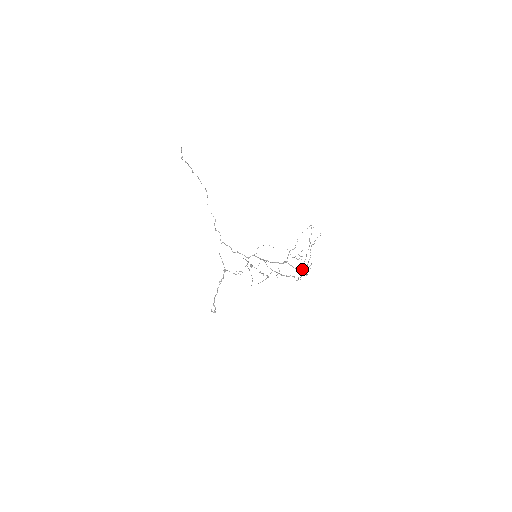
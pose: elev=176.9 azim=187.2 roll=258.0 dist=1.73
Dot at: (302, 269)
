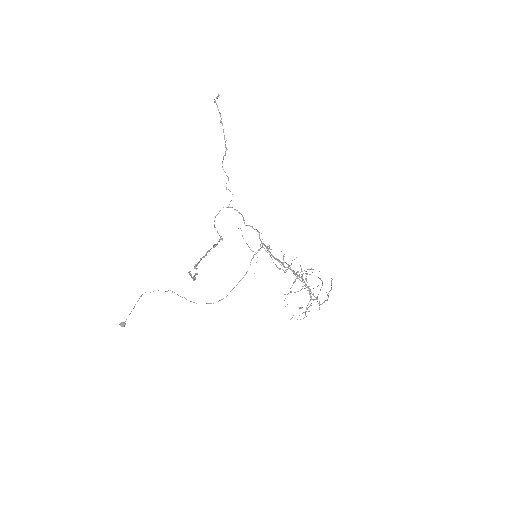
Dot at: occluded
